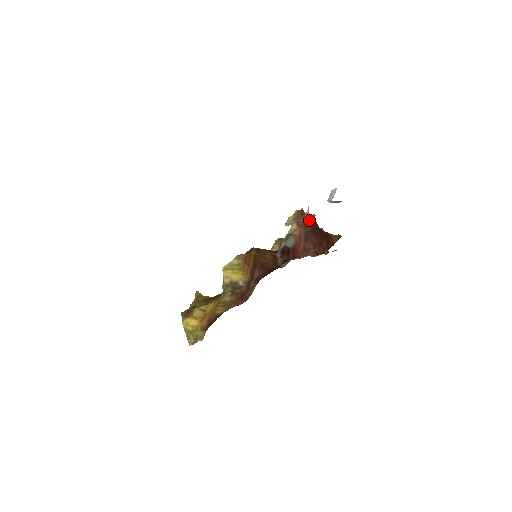
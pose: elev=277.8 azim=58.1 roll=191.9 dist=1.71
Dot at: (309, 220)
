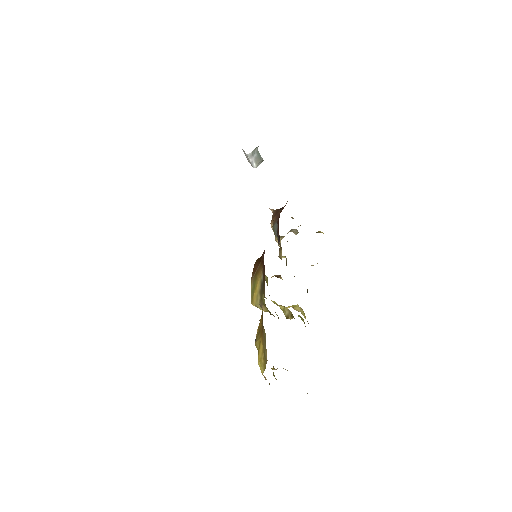
Dot at: occluded
